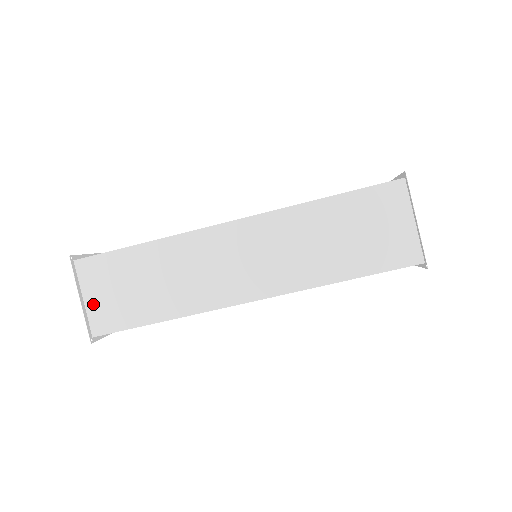
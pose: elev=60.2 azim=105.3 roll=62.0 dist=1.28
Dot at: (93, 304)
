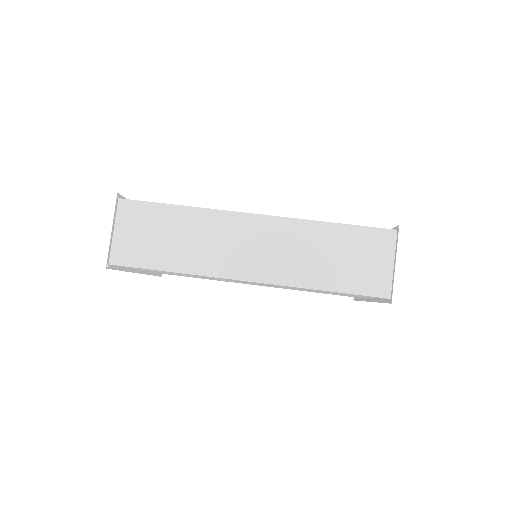
Dot at: (120, 238)
